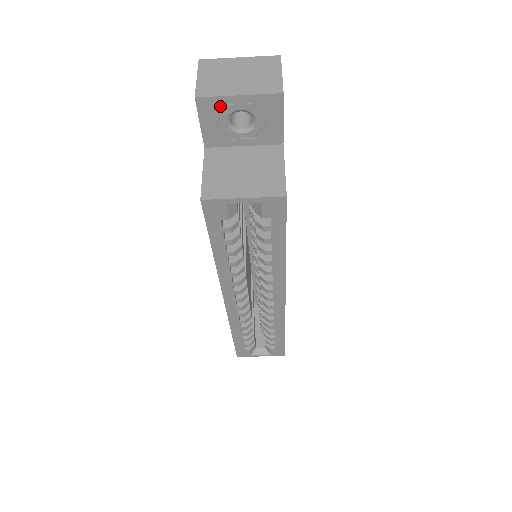
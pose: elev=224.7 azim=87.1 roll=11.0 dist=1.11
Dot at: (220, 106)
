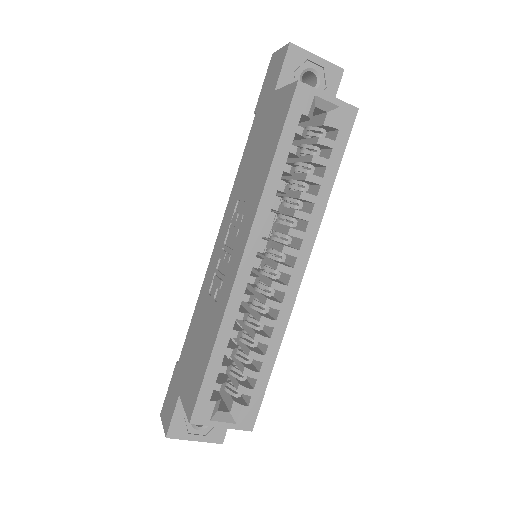
Dot at: (302, 59)
